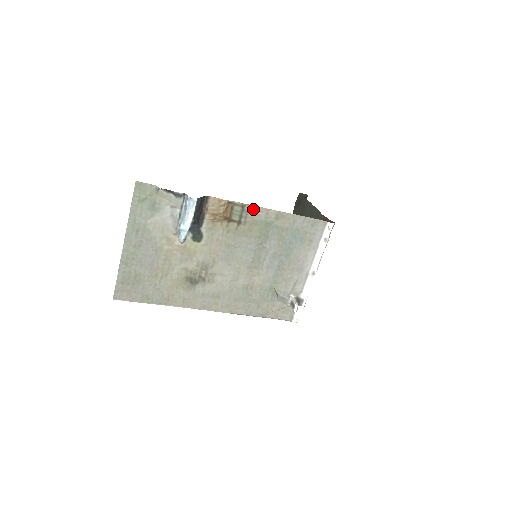
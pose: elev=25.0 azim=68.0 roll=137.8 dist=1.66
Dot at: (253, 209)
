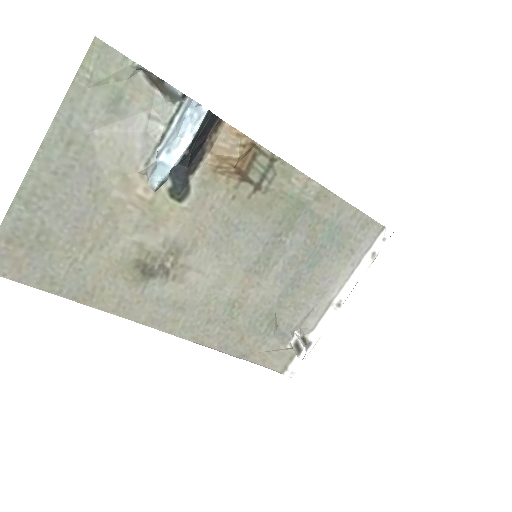
Dot at: (286, 170)
